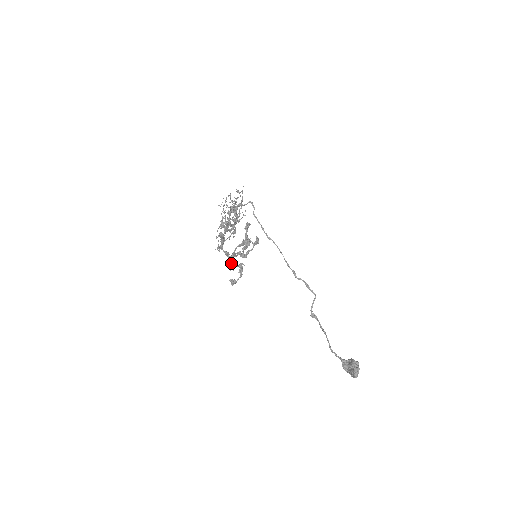
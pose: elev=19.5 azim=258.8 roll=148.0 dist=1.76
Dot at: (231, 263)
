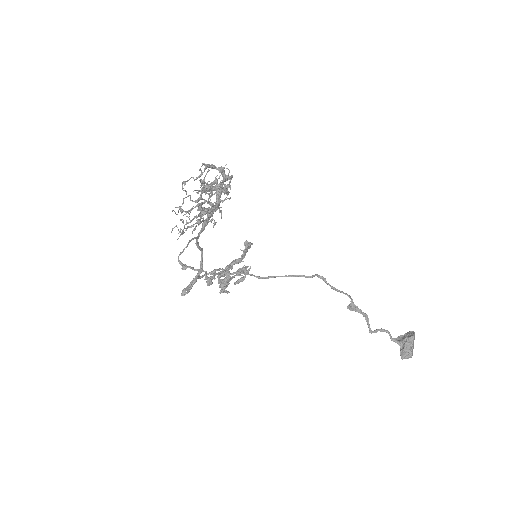
Dot at: occluded
